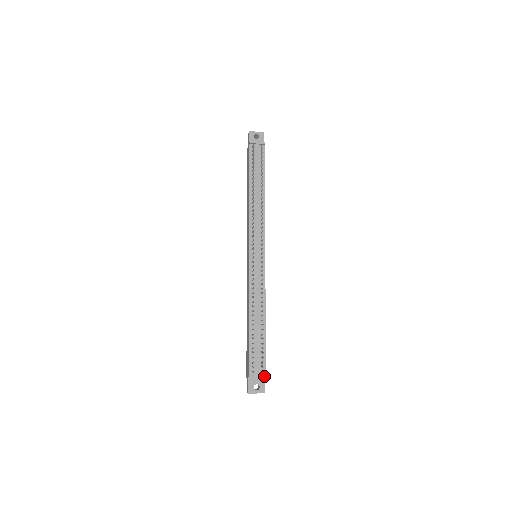
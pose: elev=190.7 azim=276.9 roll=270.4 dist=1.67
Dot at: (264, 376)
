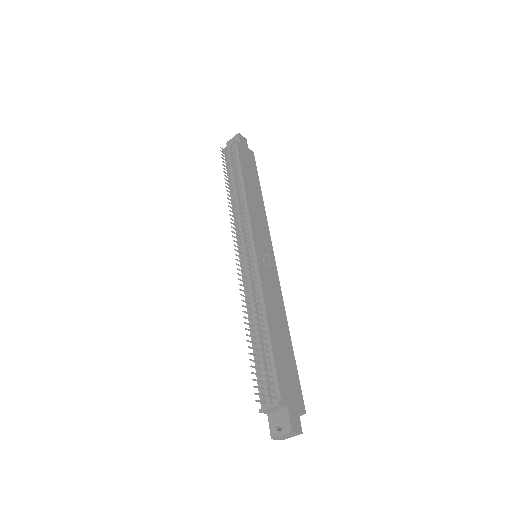
Dot at: (276, 403)
